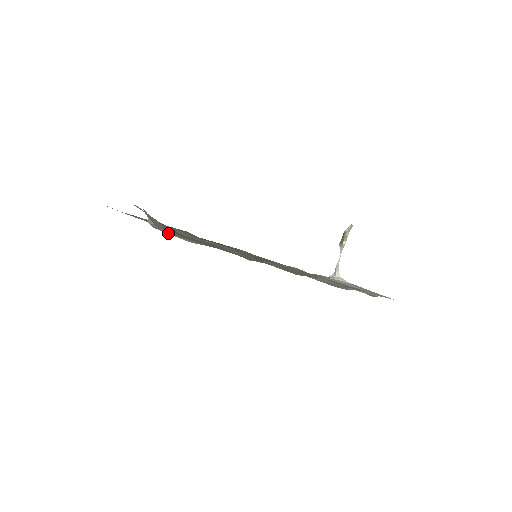
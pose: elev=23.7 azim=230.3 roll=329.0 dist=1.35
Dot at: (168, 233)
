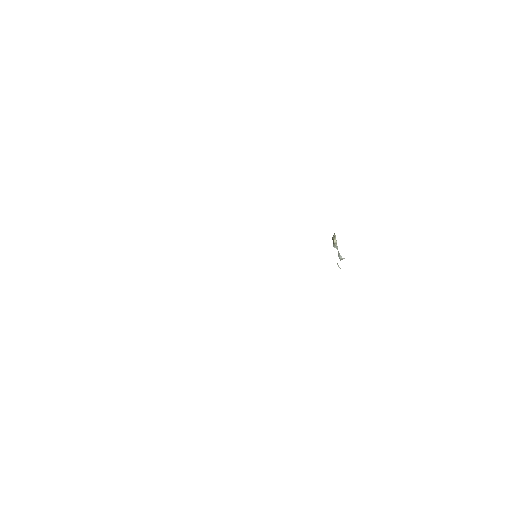
Dot at: occluded
